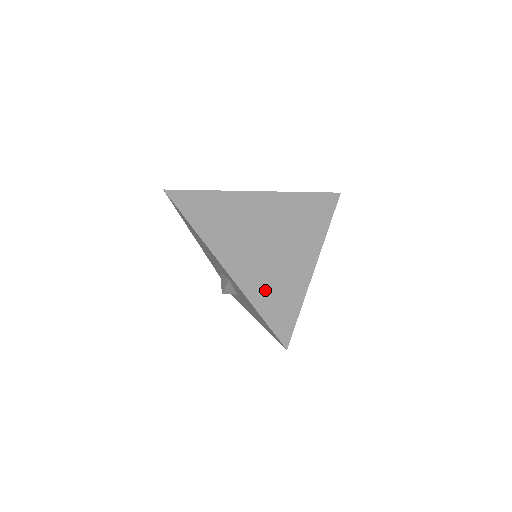
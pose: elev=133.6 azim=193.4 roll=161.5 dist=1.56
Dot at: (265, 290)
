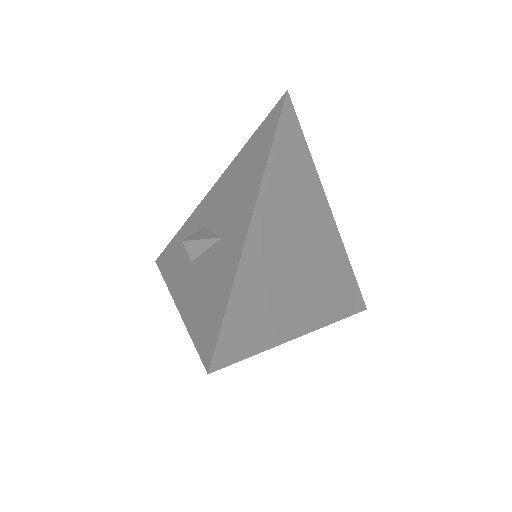
Dot at: (255, 290)
